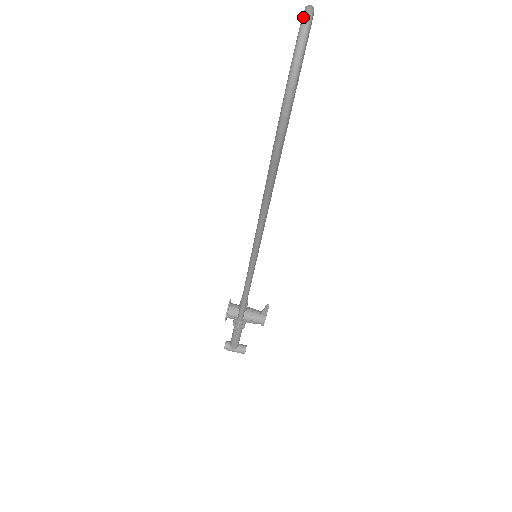
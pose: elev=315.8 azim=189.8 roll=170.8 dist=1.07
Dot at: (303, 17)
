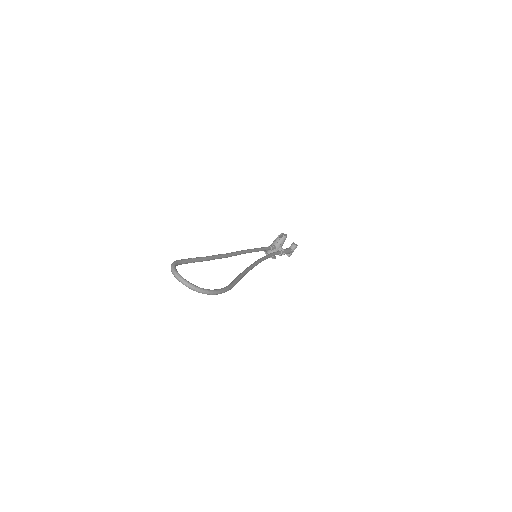
Dot at: occluded
